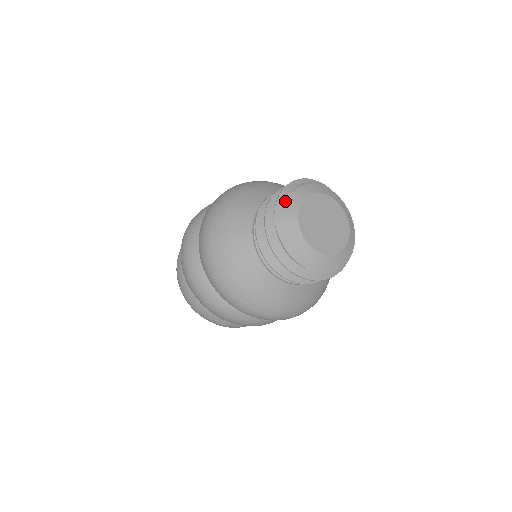
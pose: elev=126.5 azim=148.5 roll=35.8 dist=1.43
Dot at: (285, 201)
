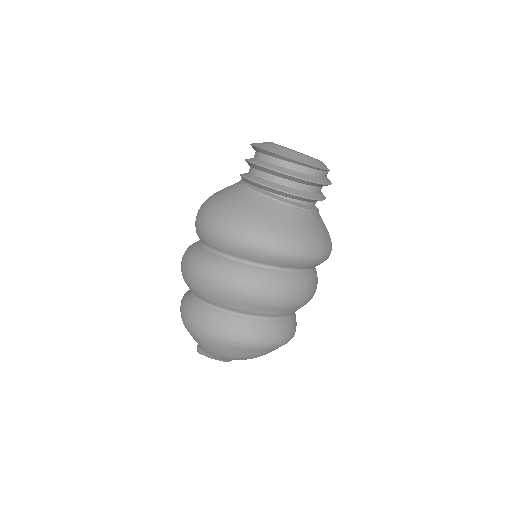
Dot at: (257, 143)
